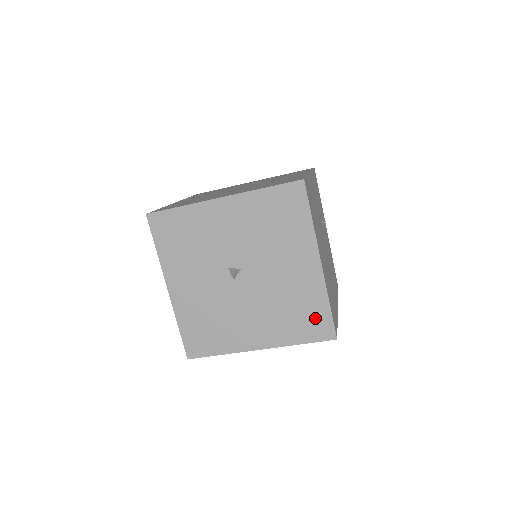
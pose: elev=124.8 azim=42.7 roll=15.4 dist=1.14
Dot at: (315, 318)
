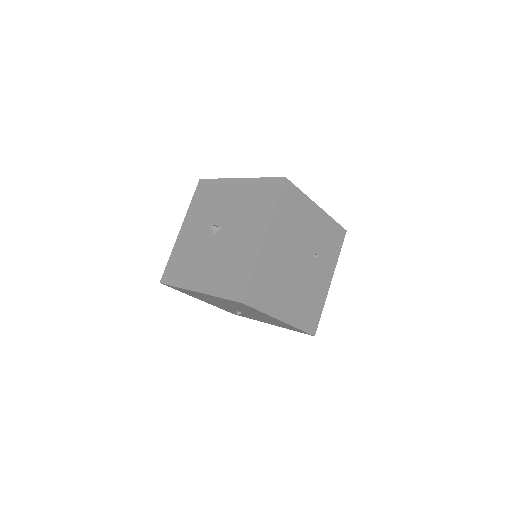
Dot at: (239, 280)
